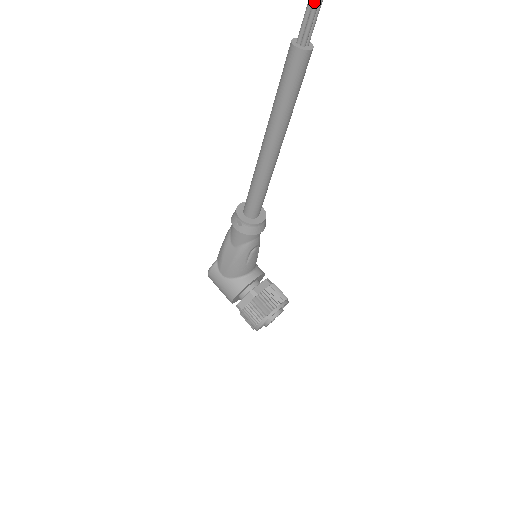
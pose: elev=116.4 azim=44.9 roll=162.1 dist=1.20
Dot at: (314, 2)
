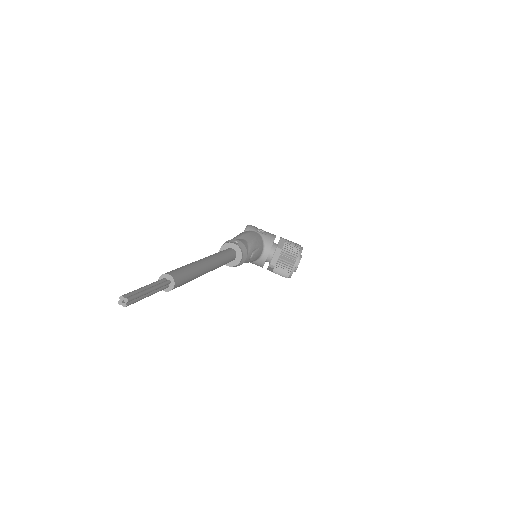
Dot at: (150, 295)
